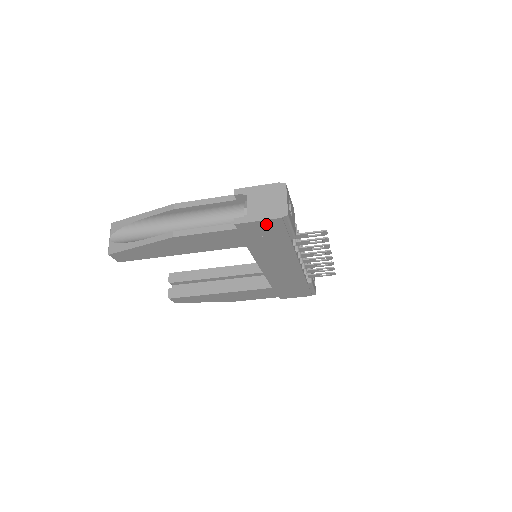
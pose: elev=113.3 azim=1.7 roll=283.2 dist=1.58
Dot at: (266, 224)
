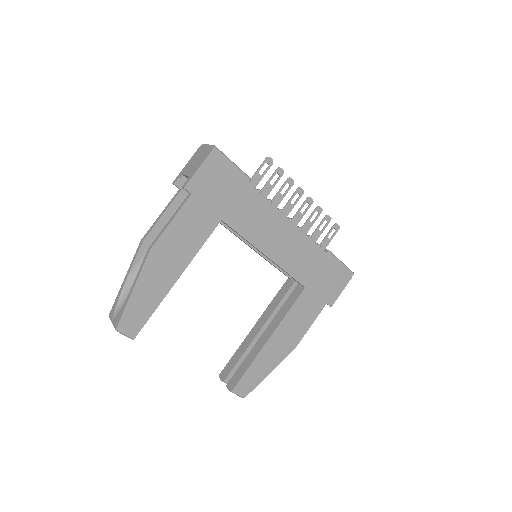
Dot at: (208, 170)
